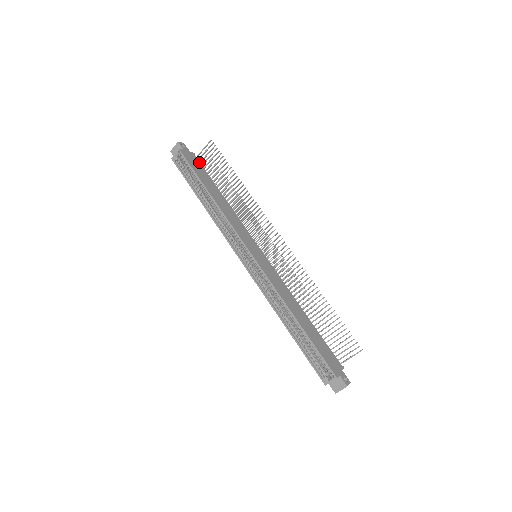
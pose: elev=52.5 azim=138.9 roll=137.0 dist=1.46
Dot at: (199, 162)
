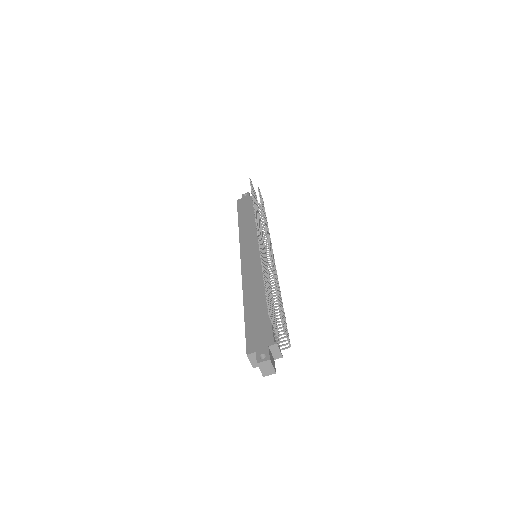
Dot at: occluded
